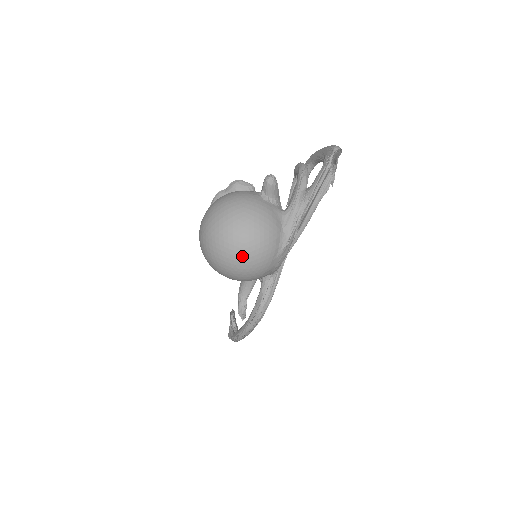
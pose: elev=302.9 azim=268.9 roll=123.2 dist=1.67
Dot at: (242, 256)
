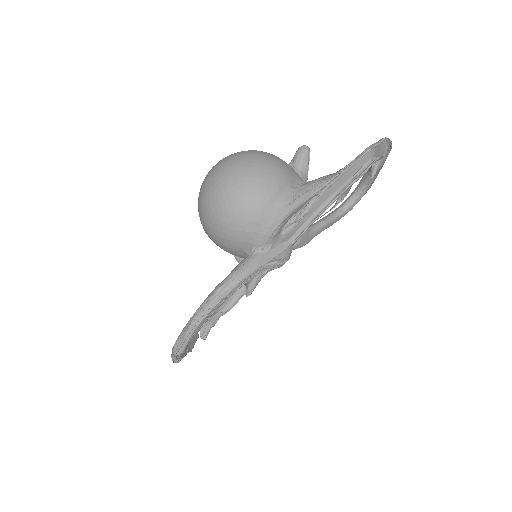
Dot at: (234, 179)
